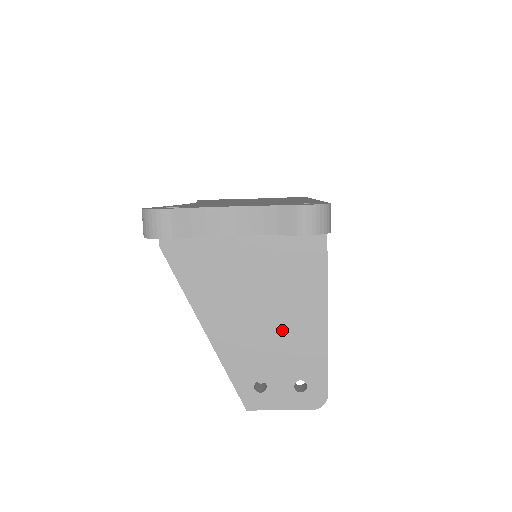
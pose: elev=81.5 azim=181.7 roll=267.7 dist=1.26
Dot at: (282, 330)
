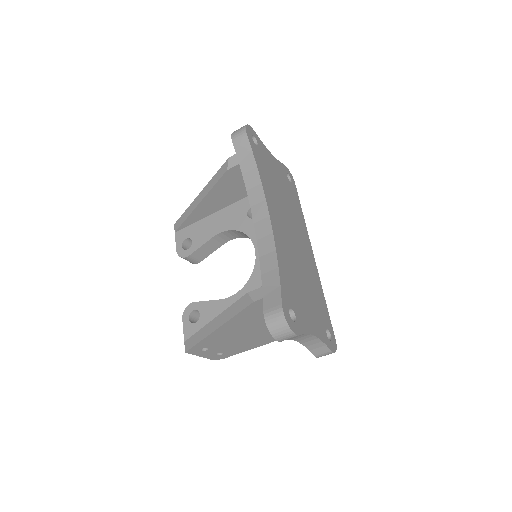
Dot at: (245, 341)
